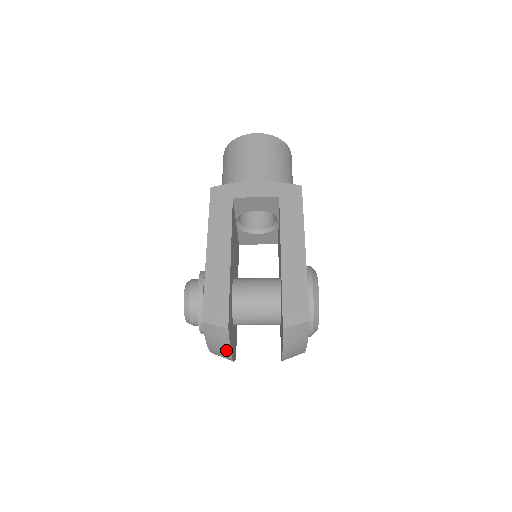
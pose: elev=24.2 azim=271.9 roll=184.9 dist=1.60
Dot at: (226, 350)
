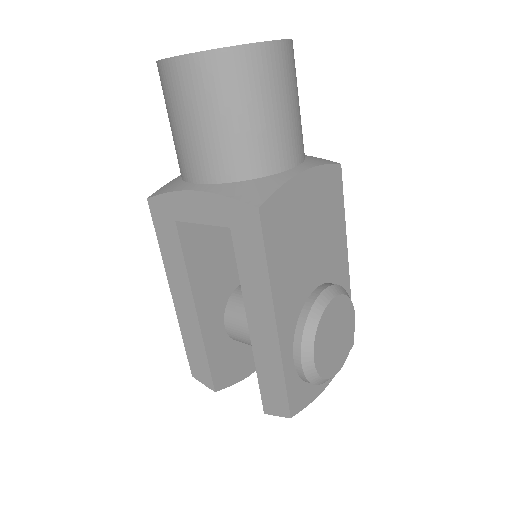
Dot at: occluded
